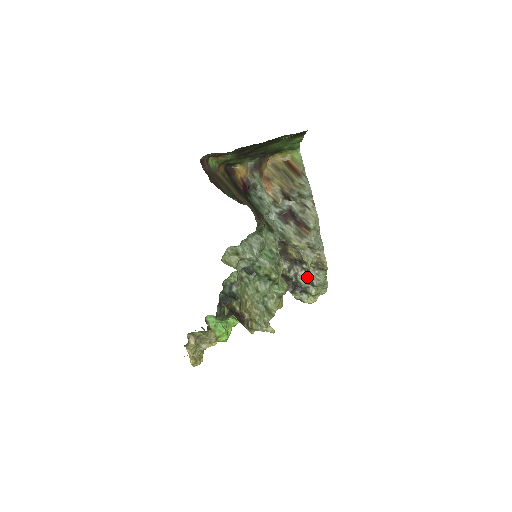
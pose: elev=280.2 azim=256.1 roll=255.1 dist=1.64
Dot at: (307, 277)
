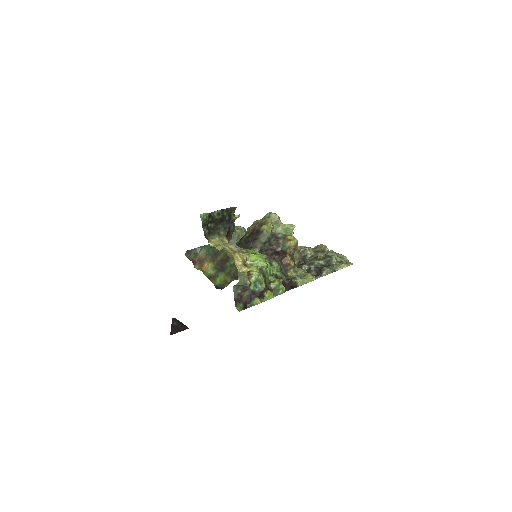
Dot at: (318, 258)
